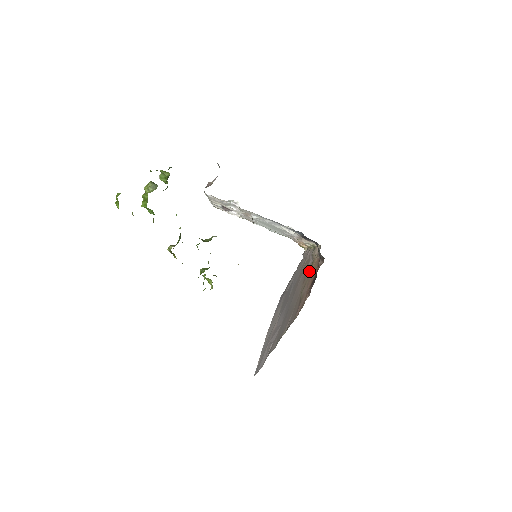
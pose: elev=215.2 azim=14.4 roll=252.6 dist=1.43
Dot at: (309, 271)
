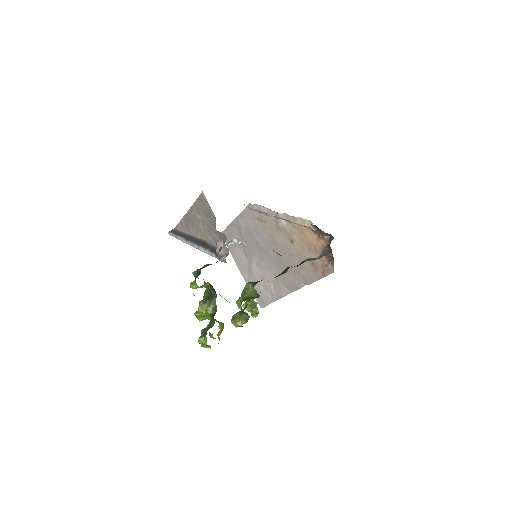
Dot at: (296, 235)
